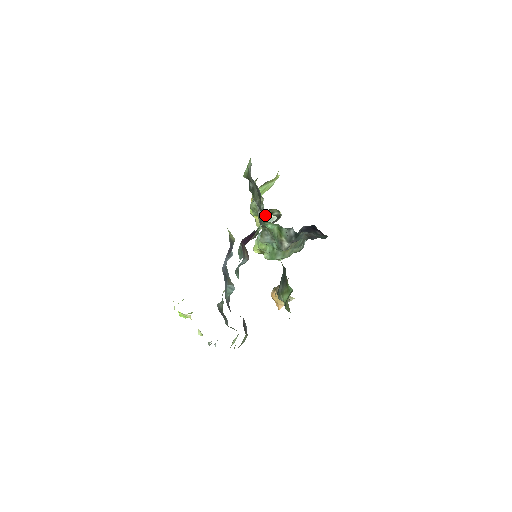
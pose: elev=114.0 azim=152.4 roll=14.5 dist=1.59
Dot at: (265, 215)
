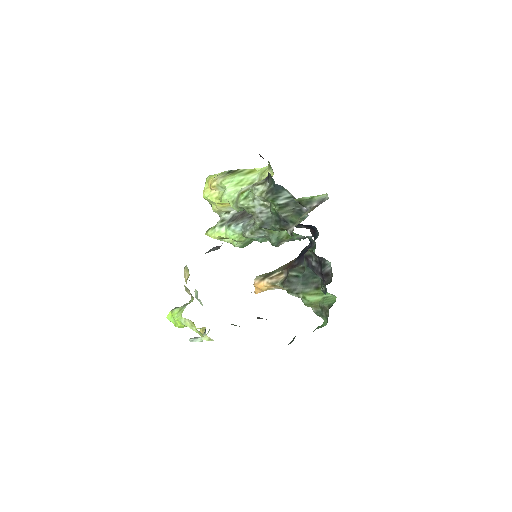
Dot at: occluded
